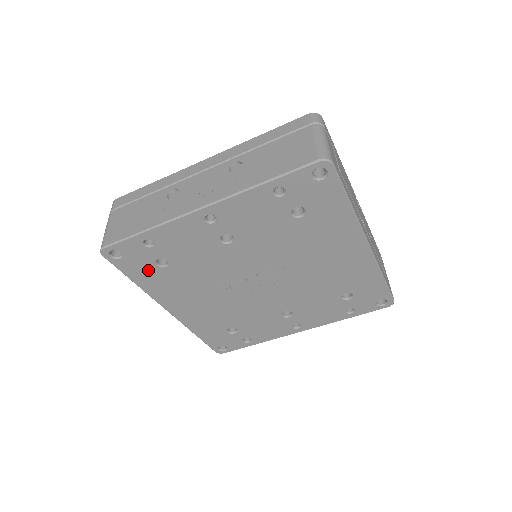
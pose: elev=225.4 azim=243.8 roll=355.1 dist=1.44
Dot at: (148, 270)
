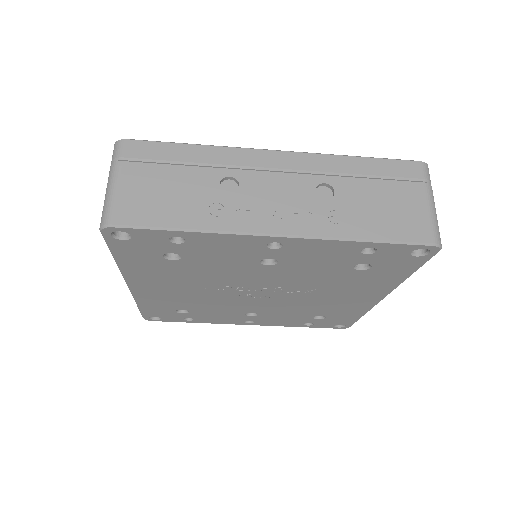
Dot at: (147, 256)
